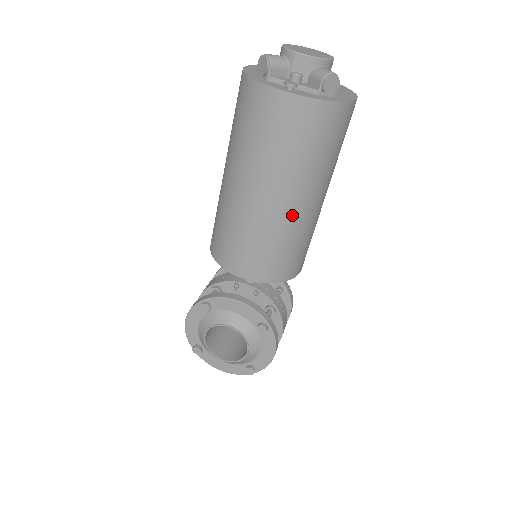
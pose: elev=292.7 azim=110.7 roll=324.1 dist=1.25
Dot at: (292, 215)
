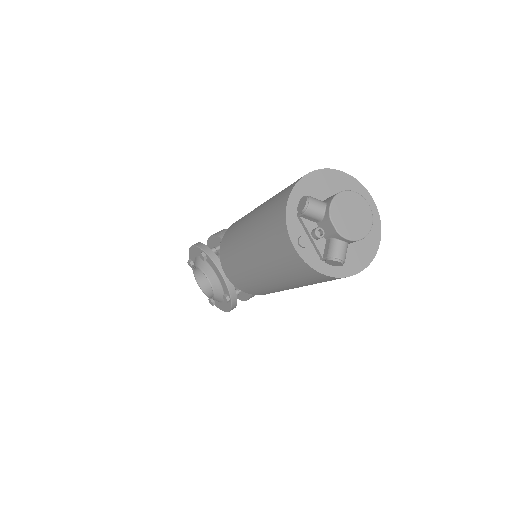
Dot at: (269, 284)
